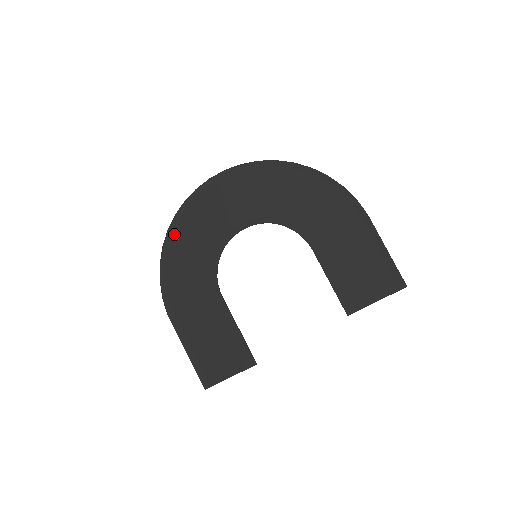
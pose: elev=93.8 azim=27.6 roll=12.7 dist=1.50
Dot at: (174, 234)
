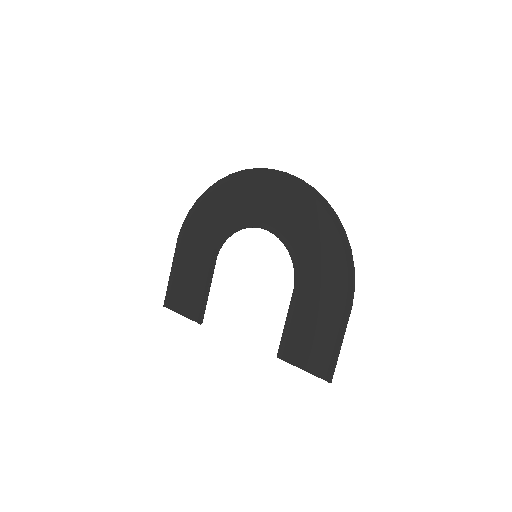
Dot at: (220, 187)
